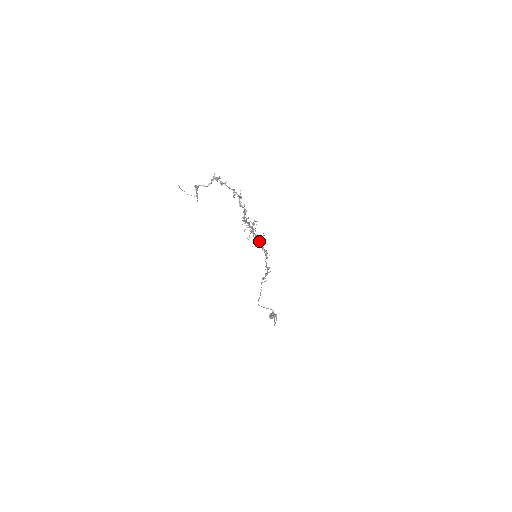
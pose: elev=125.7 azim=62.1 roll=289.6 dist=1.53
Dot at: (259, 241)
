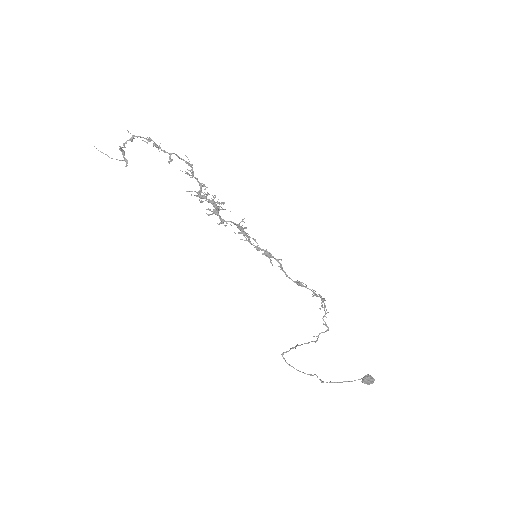
Dot at: (242, 231)
